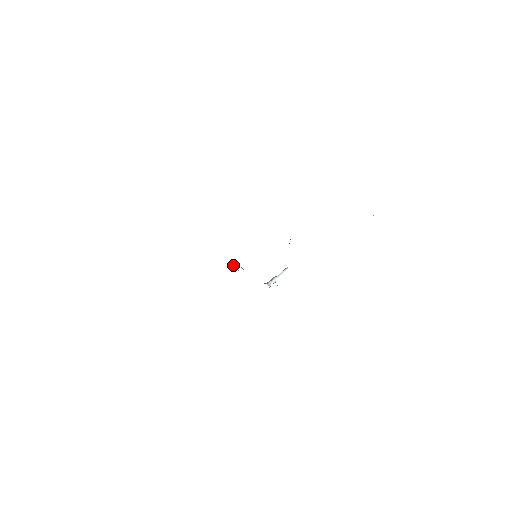
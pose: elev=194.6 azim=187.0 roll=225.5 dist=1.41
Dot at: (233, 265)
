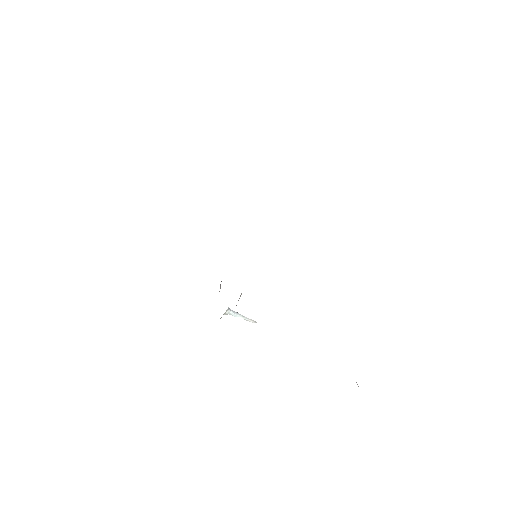
Dot at: occluded
